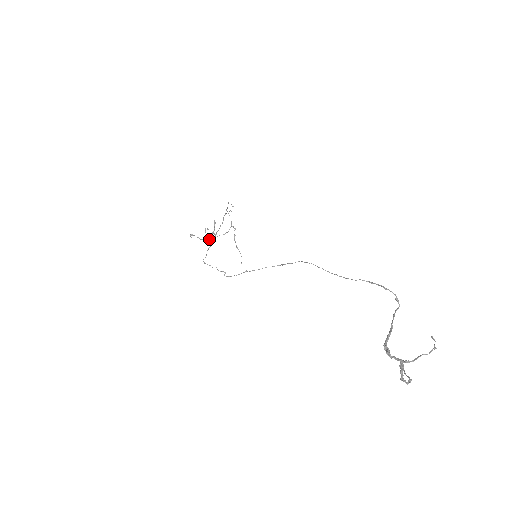
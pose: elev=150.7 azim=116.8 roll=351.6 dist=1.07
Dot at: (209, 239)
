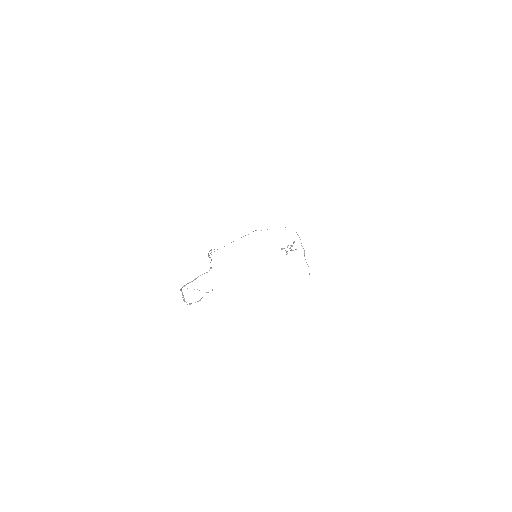
Dot at: occluded
